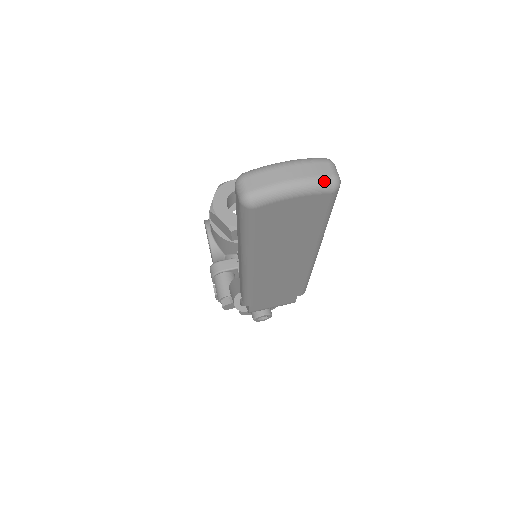
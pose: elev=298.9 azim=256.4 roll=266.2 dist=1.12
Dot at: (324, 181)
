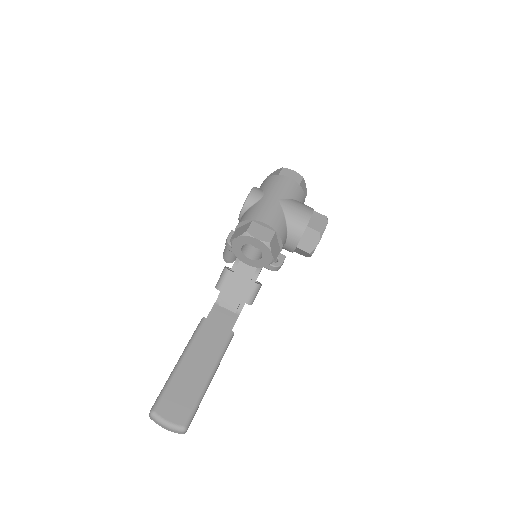
Dot at: occluded
